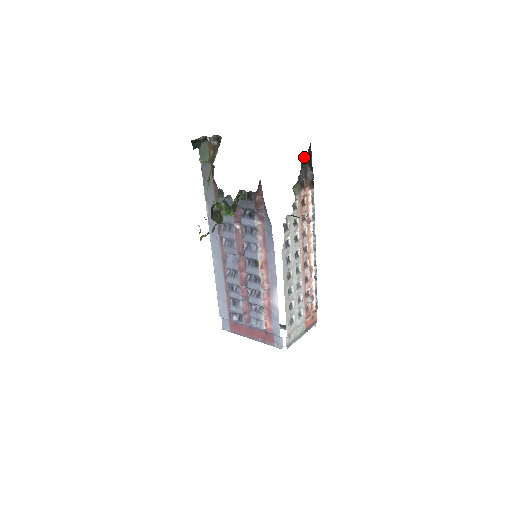
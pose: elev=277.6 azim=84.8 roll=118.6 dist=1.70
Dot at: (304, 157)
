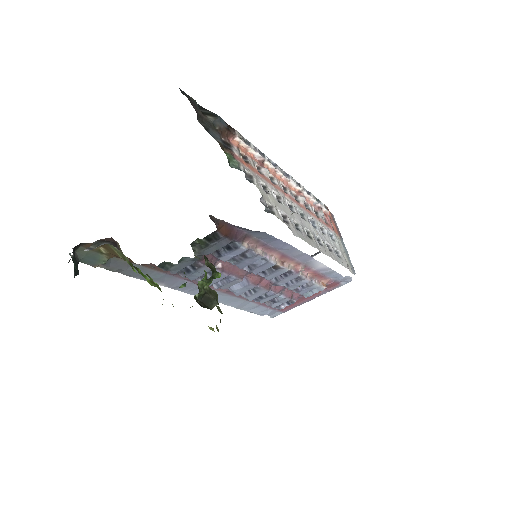
Dot at: occluded
